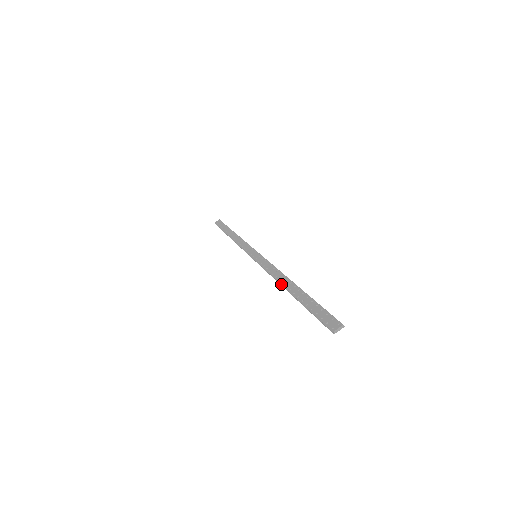
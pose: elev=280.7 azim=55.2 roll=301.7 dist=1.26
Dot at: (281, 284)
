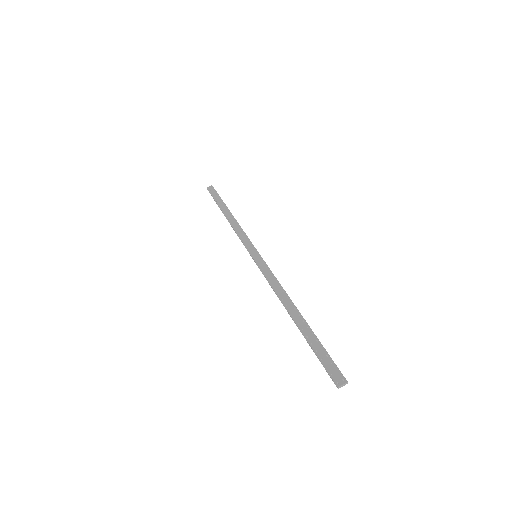
Dot at: (285, 306)
